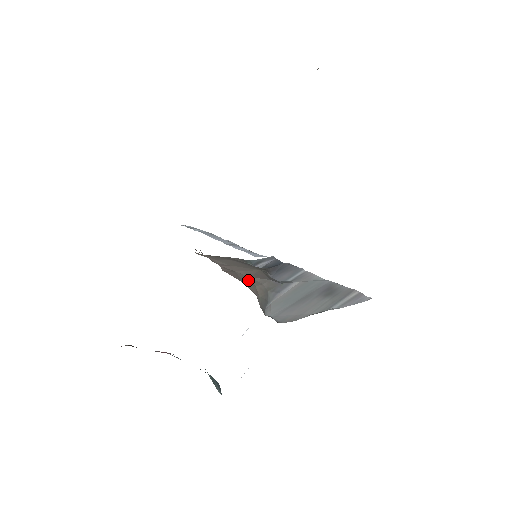
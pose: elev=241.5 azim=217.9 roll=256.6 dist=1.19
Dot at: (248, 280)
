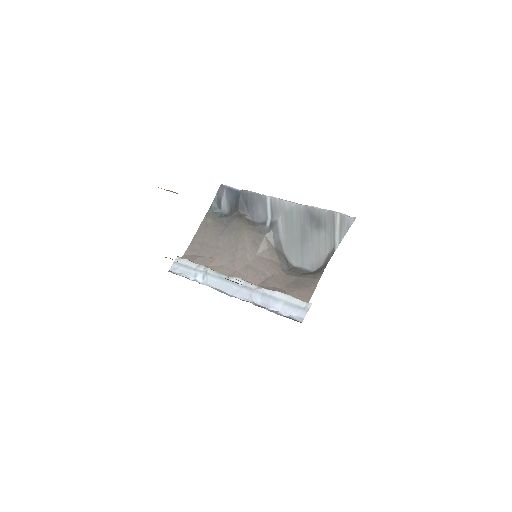
Dot at: (263, 263)
